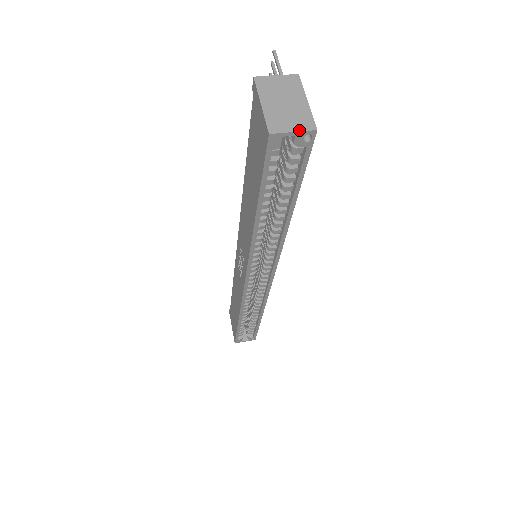
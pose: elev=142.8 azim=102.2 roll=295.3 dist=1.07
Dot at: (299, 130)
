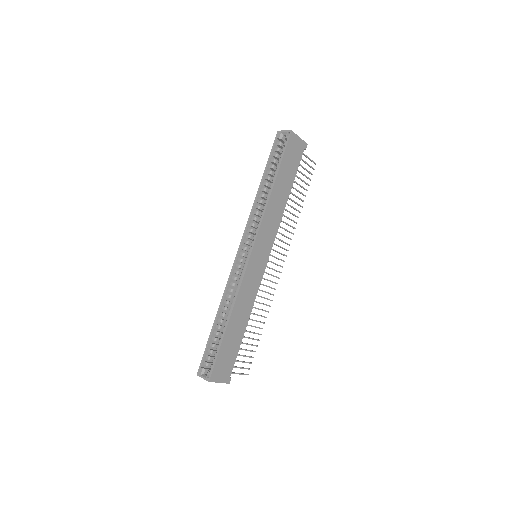
Dot at: (287, 131)
